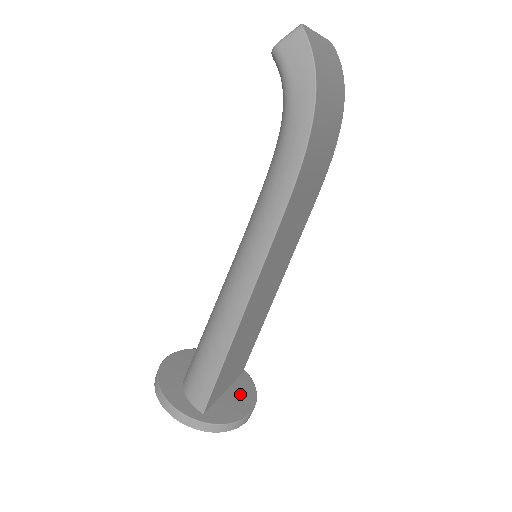
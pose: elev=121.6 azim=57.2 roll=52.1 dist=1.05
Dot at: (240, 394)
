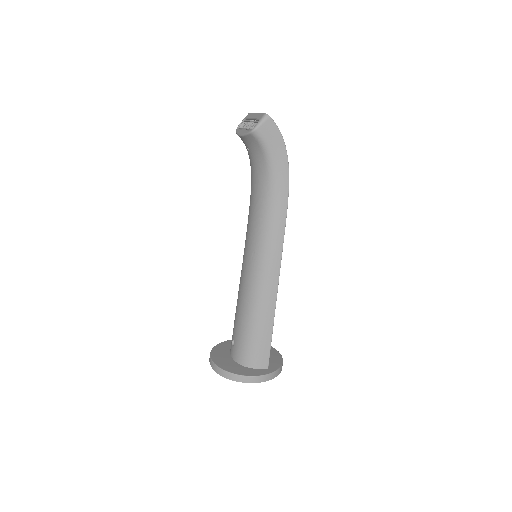
Dot at: occluded
